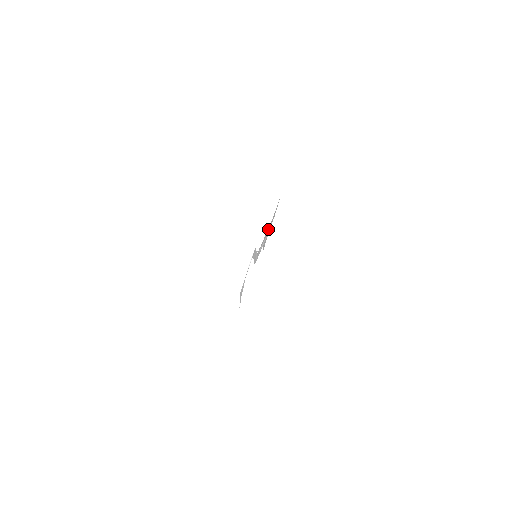
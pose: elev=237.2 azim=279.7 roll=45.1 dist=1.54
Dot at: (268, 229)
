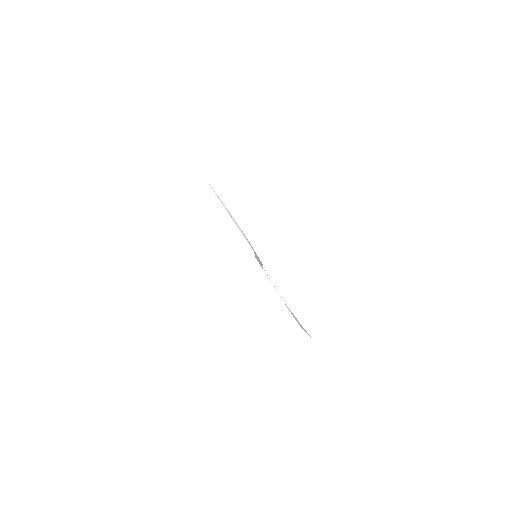
Dot at: occluded
